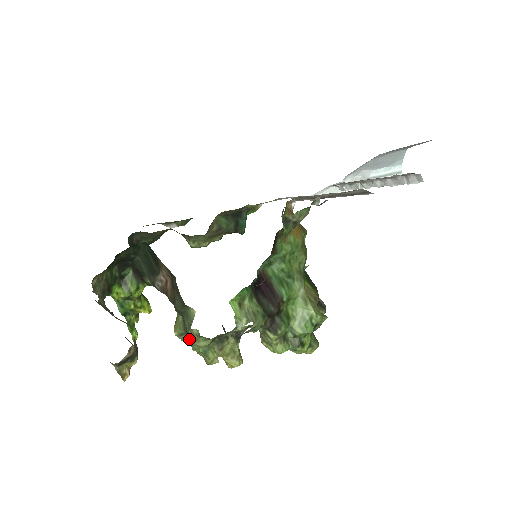
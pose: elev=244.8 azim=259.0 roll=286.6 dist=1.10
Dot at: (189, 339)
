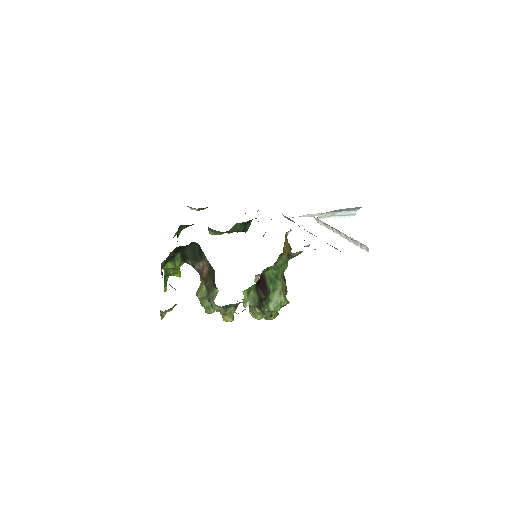
Dot at: (204, 300)
